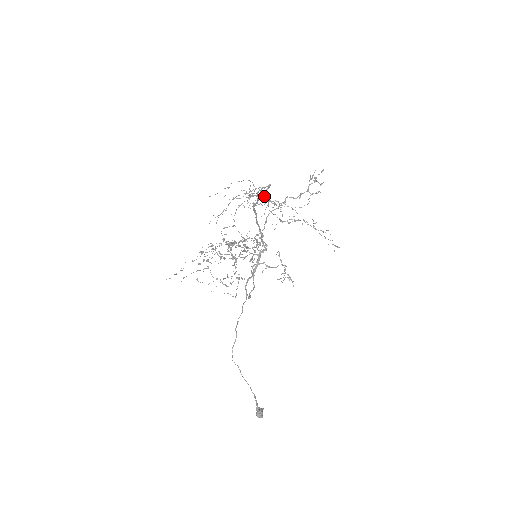
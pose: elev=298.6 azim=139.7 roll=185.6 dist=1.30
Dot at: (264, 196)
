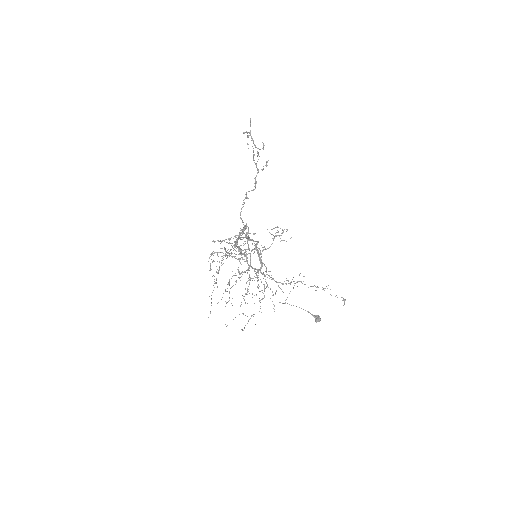
Dot at: (257, 277)
